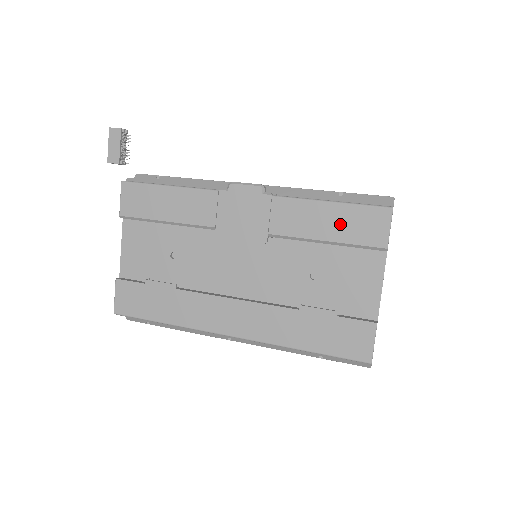
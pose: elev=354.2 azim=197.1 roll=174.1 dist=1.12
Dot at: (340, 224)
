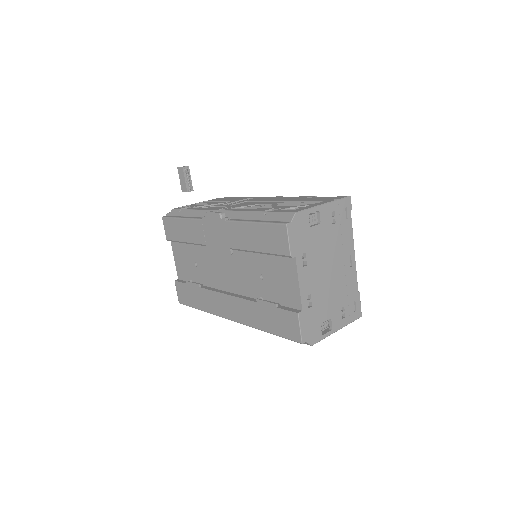
Dot at: (262, 239)
